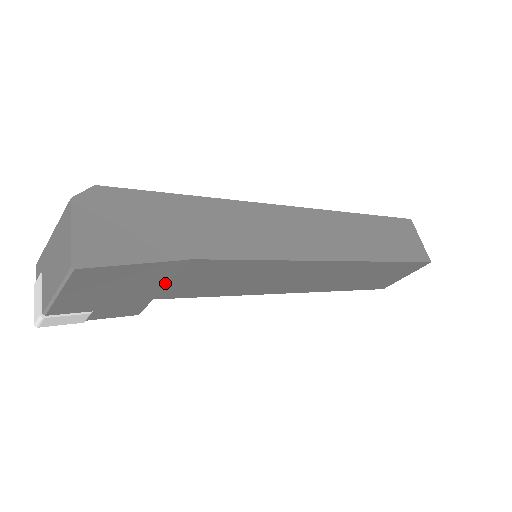
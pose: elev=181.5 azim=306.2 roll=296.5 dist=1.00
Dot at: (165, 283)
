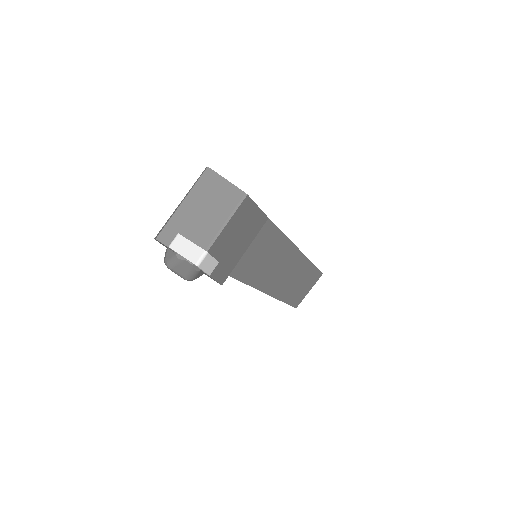
Dot at: (250, 243)
